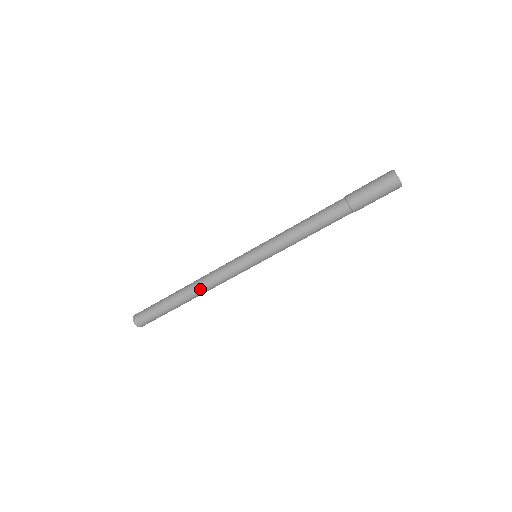
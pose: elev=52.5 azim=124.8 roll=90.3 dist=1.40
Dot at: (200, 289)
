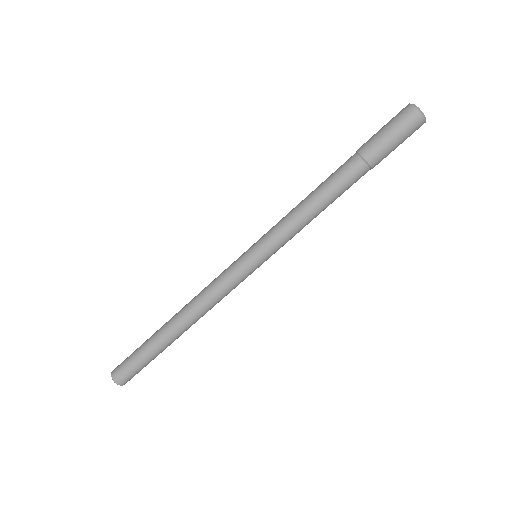
Dot at: (196, 319)
